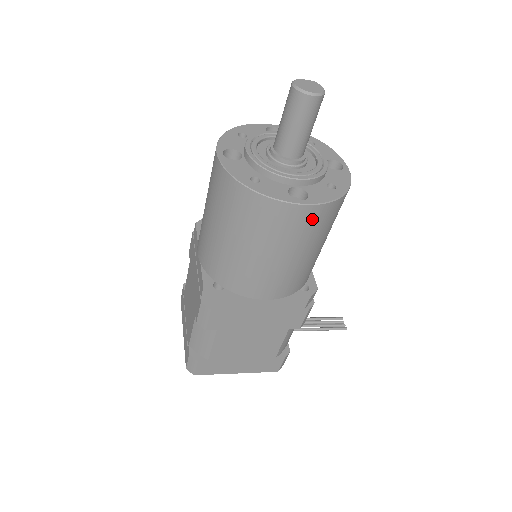
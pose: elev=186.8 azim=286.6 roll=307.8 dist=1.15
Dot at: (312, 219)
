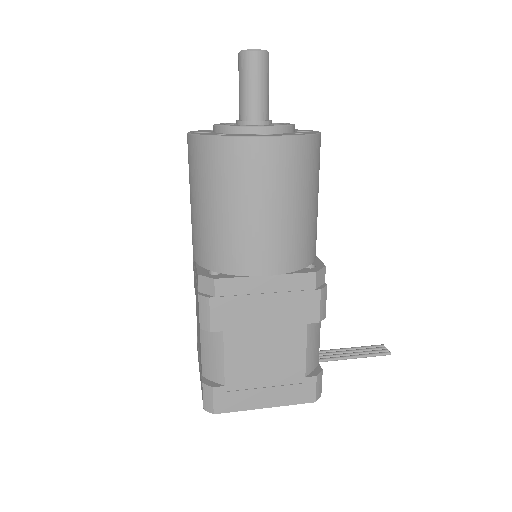
Dot at: (284, 156)
